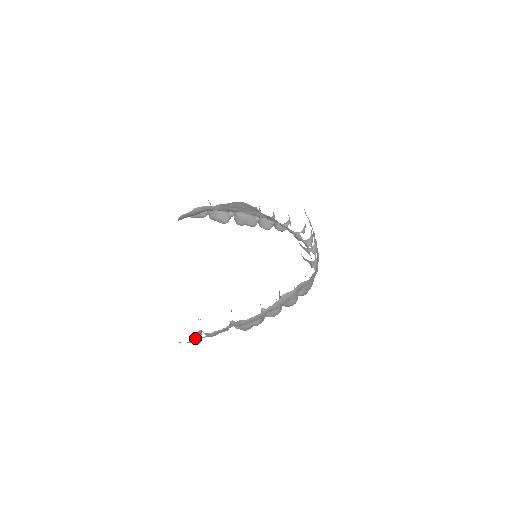
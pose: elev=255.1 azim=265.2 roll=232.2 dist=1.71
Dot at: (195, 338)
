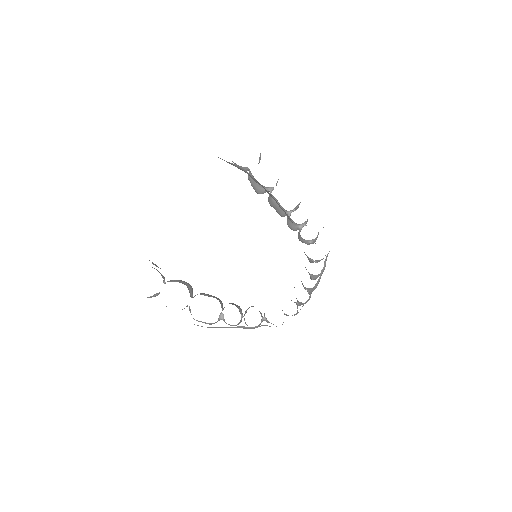
Dot at: (150, 296)
